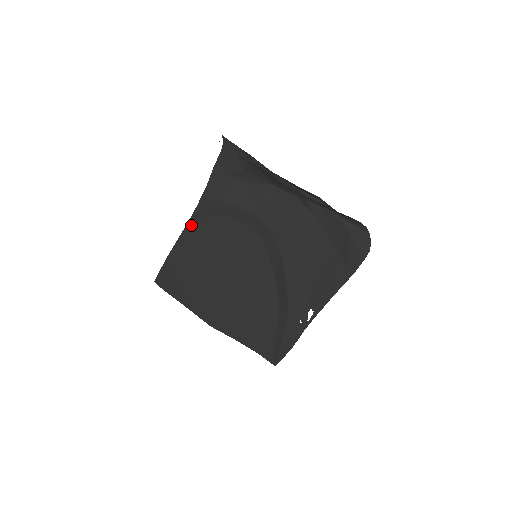
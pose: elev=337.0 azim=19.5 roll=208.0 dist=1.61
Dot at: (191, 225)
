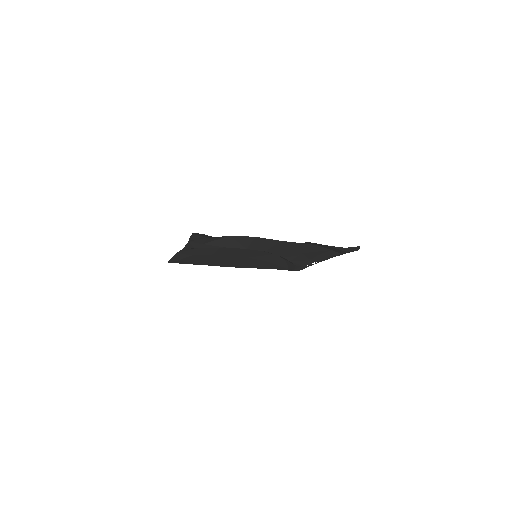
Dot at: (185, 250)
